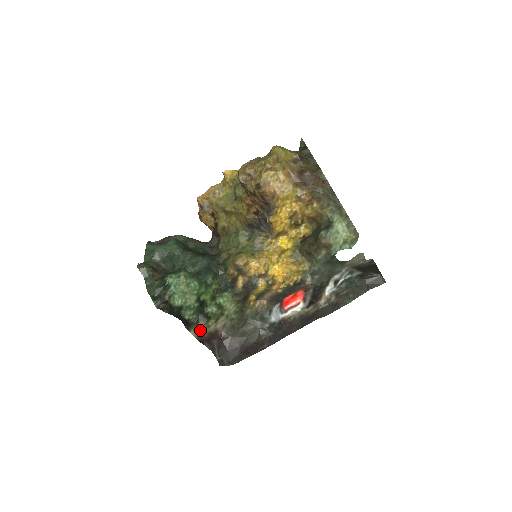
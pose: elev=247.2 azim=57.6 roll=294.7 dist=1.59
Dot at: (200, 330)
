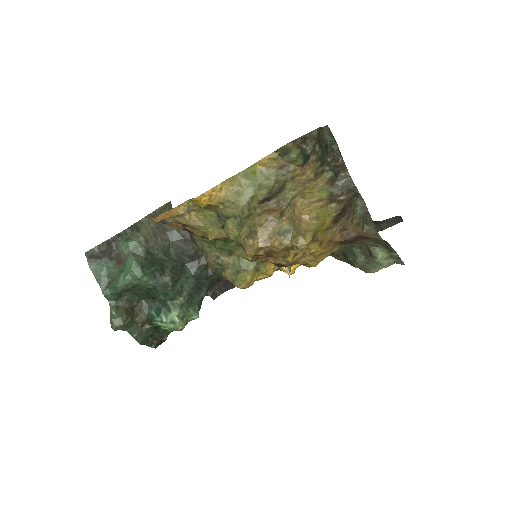
Dot at: occluded
